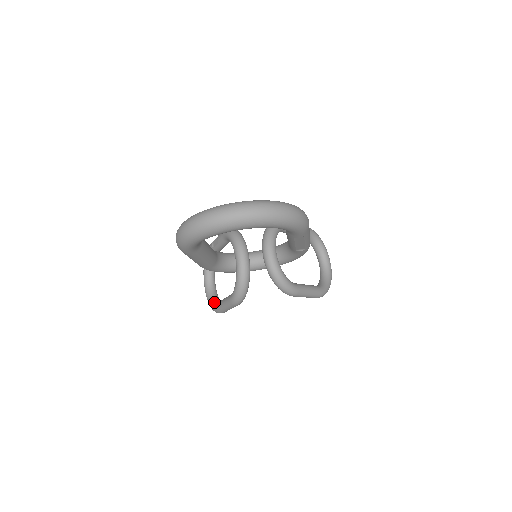
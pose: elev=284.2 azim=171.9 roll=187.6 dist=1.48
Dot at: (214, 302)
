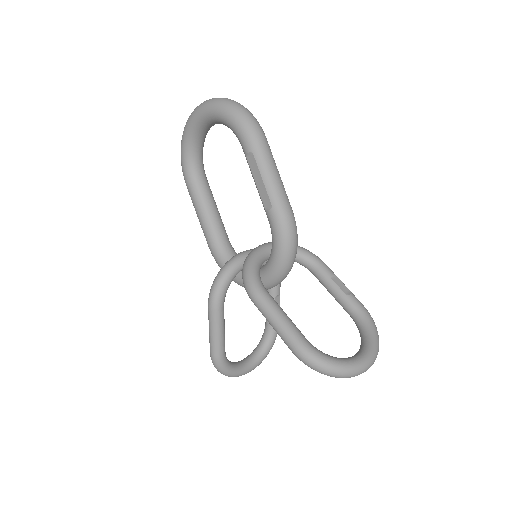
Dot at: occluded
